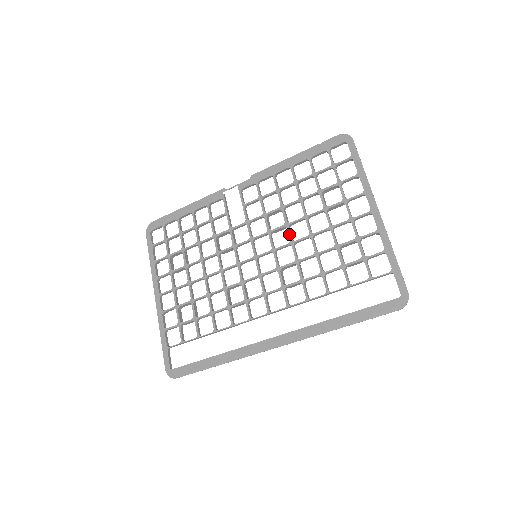
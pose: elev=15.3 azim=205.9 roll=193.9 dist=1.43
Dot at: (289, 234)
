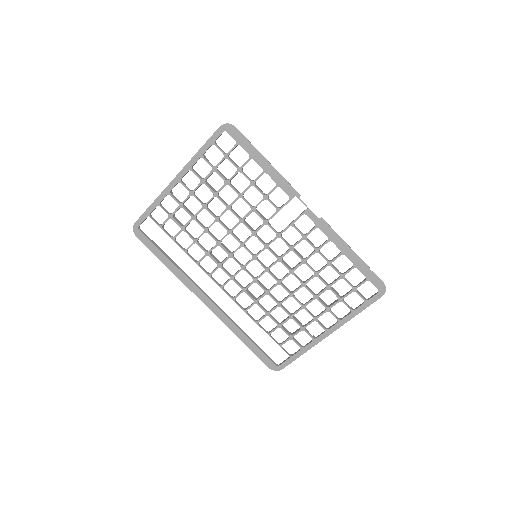
Dot at: (285, 277)
